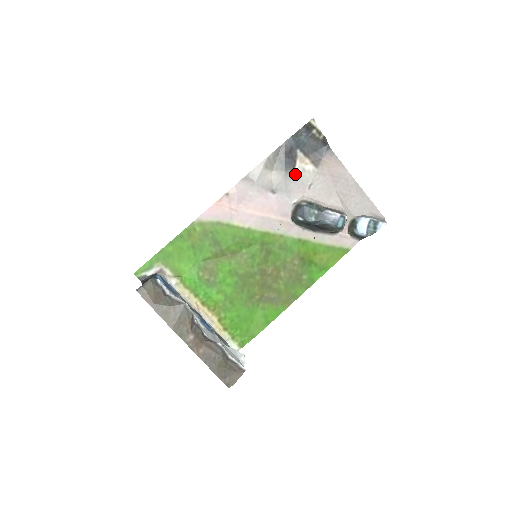
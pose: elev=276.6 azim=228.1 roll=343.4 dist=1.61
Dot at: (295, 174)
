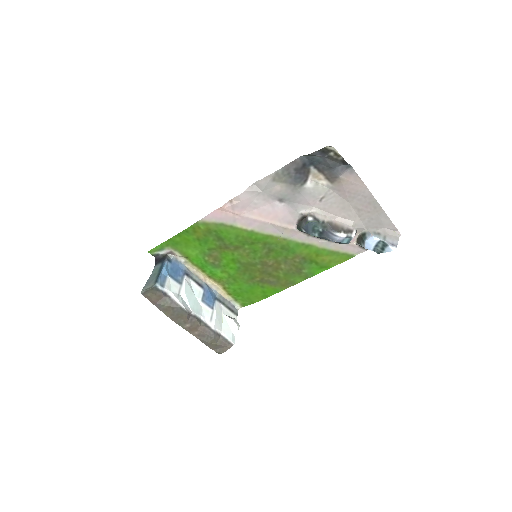
Dot at: (306, 188)
